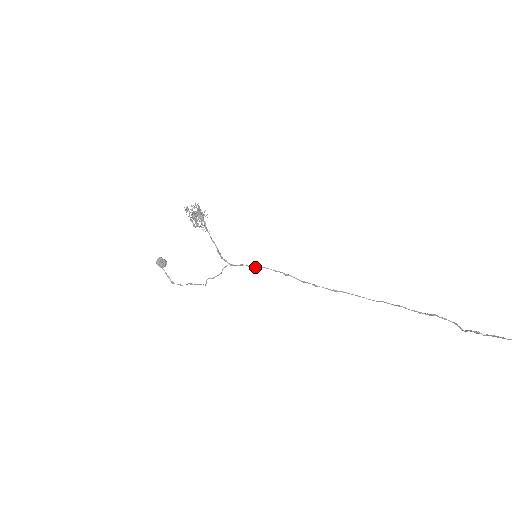
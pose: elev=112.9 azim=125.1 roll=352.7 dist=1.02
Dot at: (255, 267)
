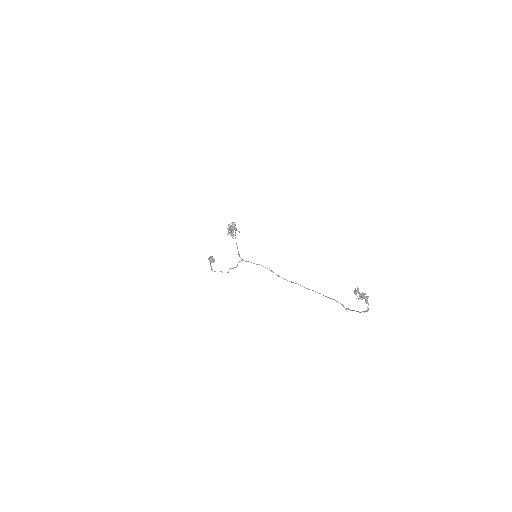
Dot at: occluded
